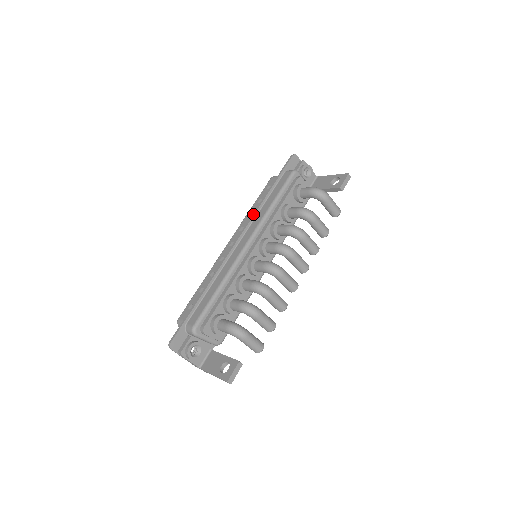
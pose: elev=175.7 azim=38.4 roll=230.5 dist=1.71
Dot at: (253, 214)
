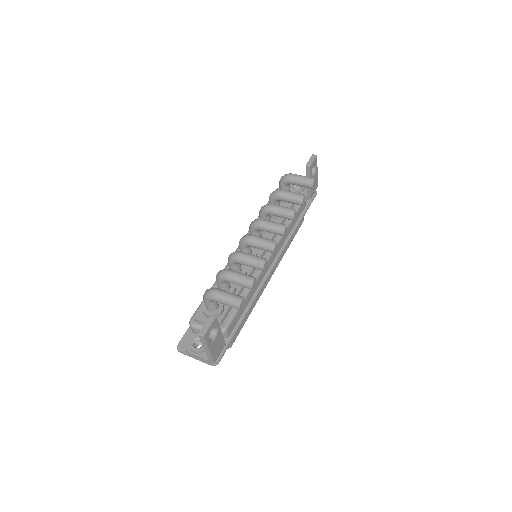
Dot at: occluded
